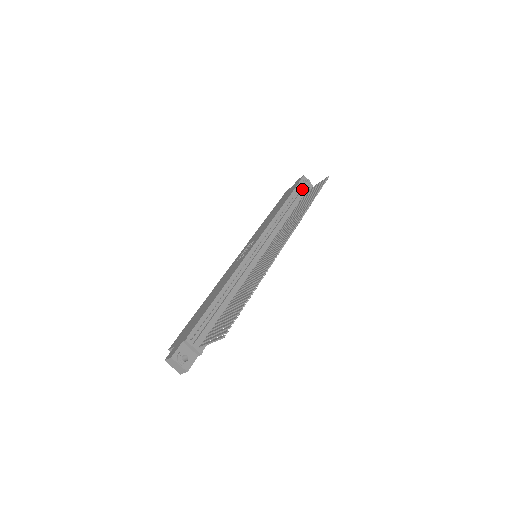
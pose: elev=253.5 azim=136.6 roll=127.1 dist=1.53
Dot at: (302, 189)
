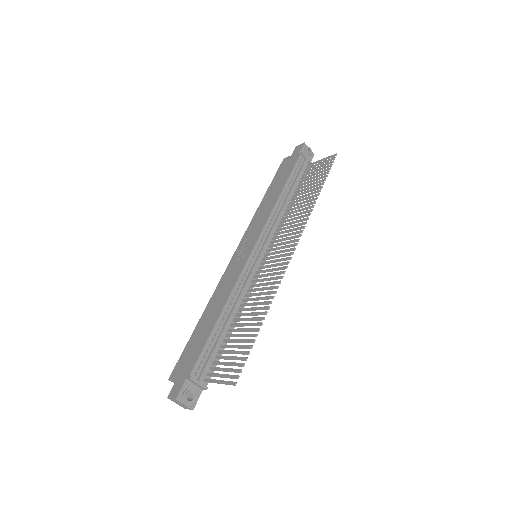
Dot at: (303, 163)
